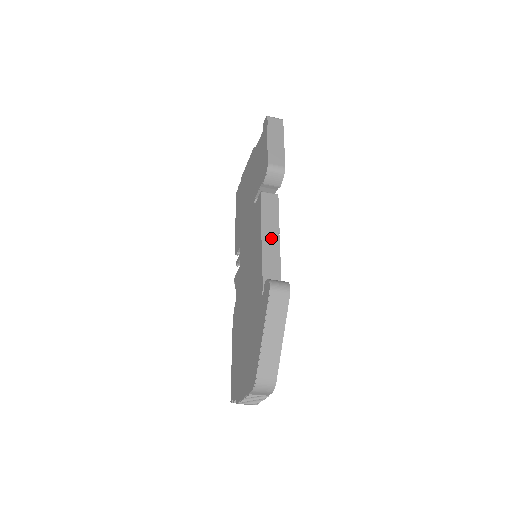
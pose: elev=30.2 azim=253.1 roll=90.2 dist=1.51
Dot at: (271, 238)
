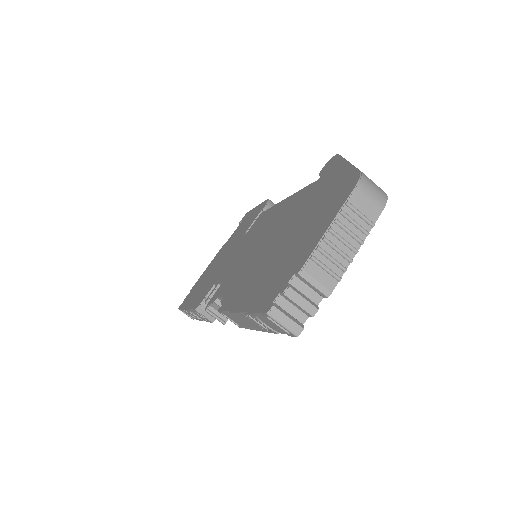
Dot at: occluded
